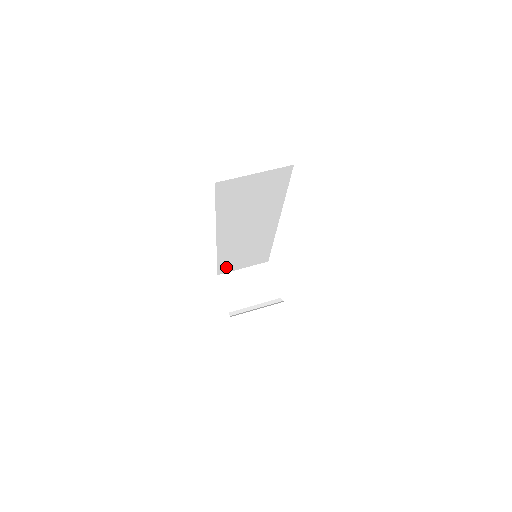
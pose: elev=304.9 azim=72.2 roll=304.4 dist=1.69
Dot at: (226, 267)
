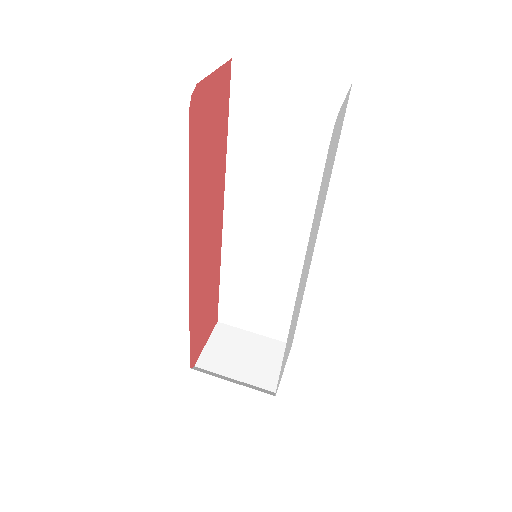
Dot at: (231, 310)
